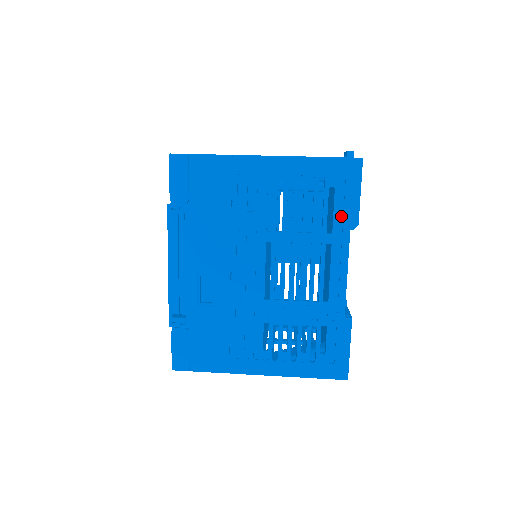
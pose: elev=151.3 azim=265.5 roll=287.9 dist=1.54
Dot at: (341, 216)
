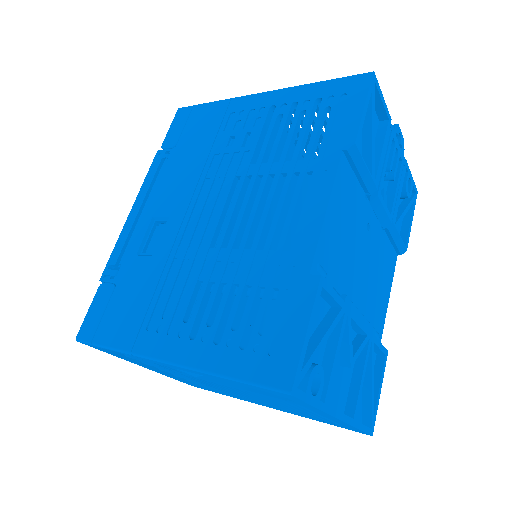
Dot at: (334, 138)
